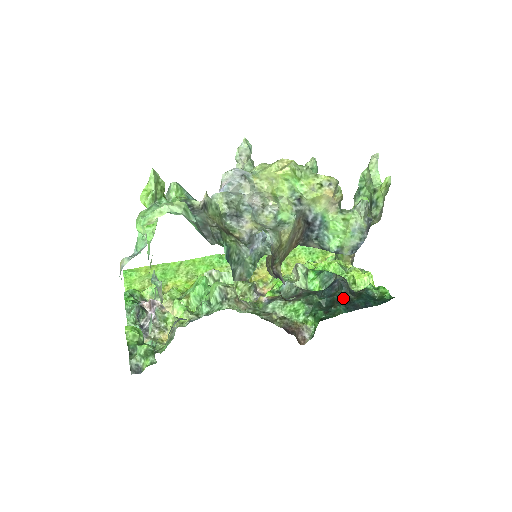
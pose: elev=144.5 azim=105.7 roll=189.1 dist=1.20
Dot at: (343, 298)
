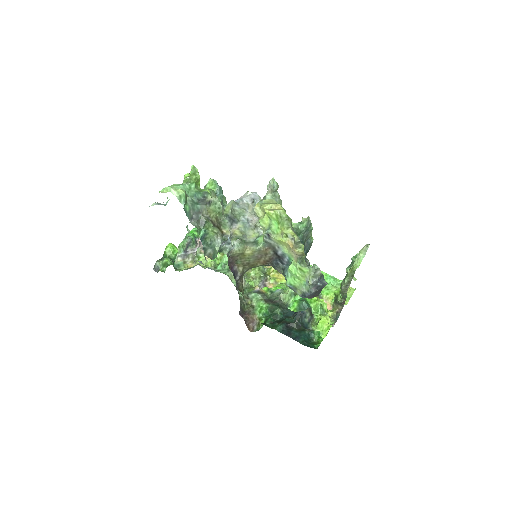
Dot at: (289, 323)
